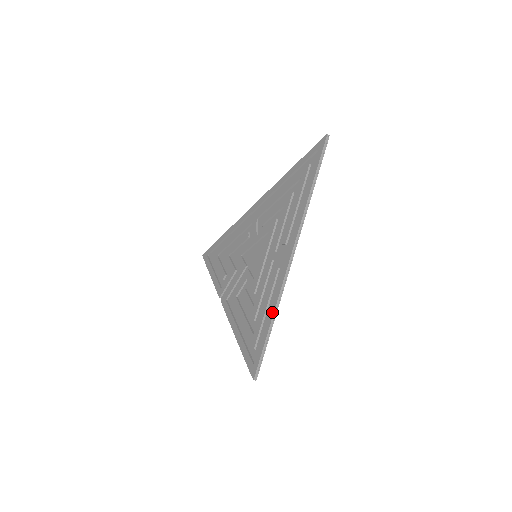
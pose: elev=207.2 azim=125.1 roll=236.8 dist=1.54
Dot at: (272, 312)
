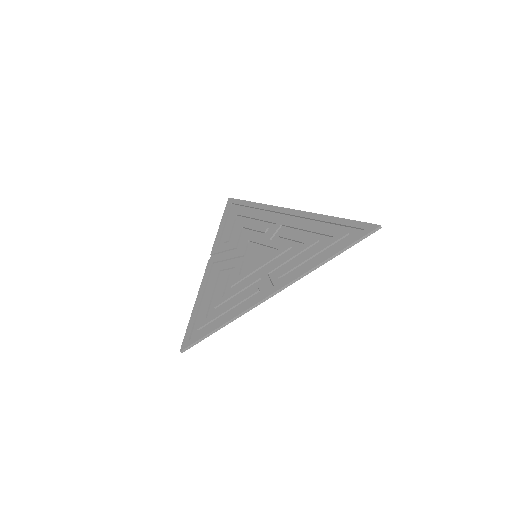
Dot at: (228, 319)
